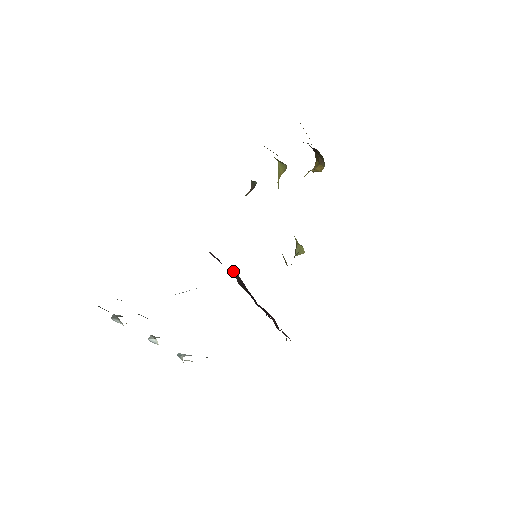
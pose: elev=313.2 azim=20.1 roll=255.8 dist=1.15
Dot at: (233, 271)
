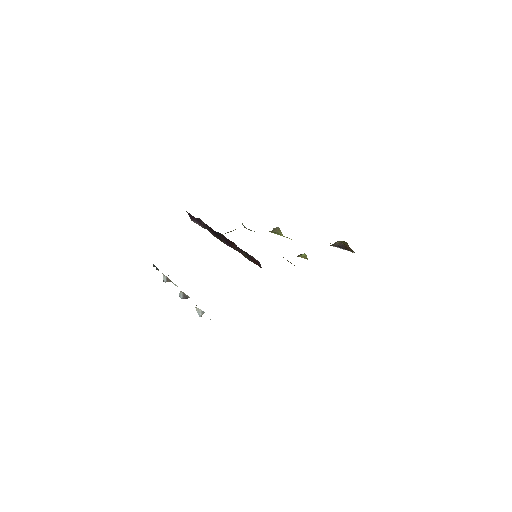
Dot at: occluded
